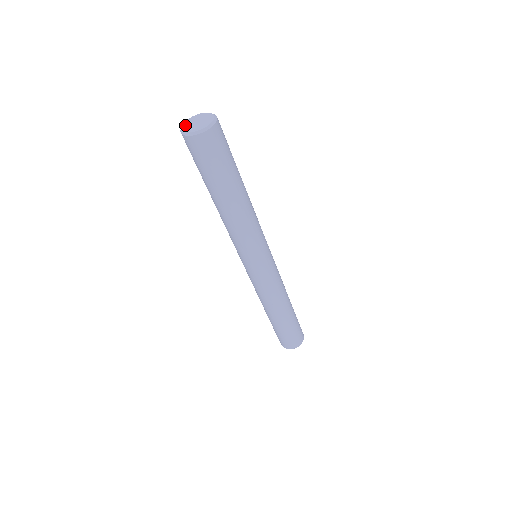
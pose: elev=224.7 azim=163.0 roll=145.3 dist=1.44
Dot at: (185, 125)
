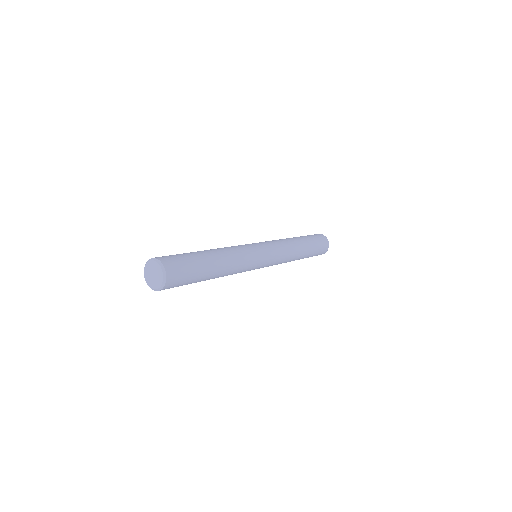
Dot at: (146, 271)
